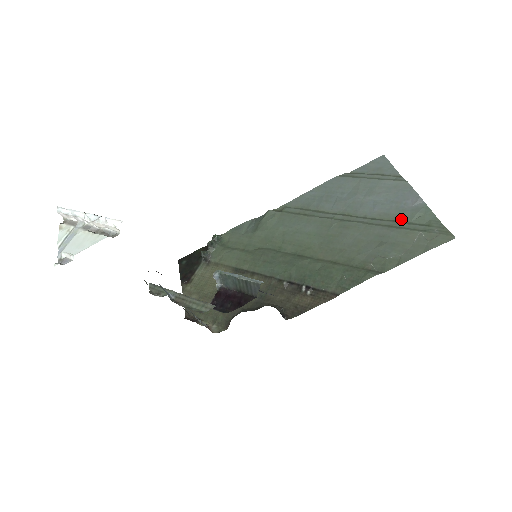
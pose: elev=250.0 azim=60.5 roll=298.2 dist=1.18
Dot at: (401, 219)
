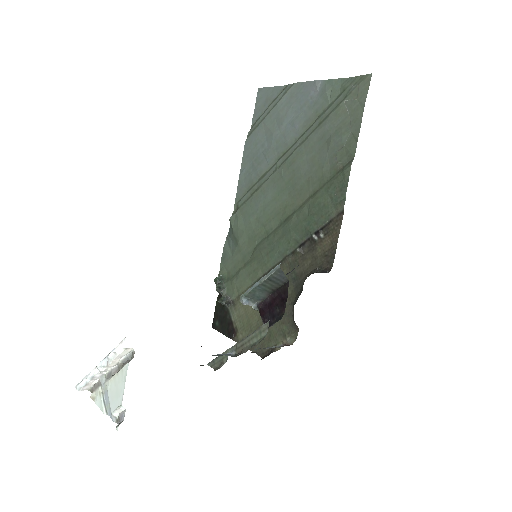
Dot at: (321, 110)
